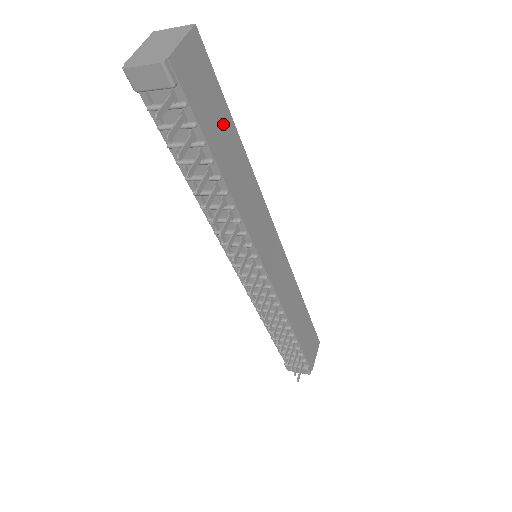
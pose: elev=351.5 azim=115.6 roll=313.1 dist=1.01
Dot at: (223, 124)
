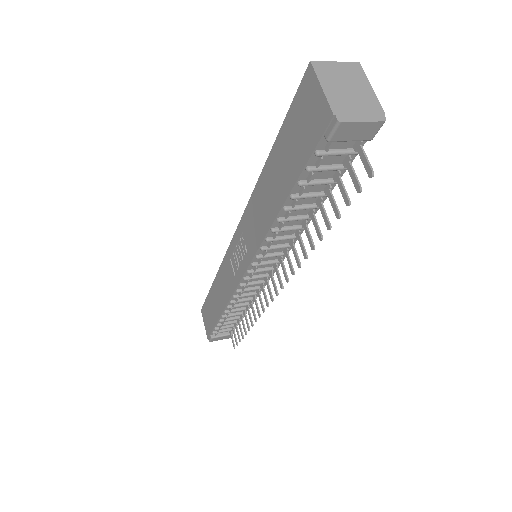
Dot at: occluded
